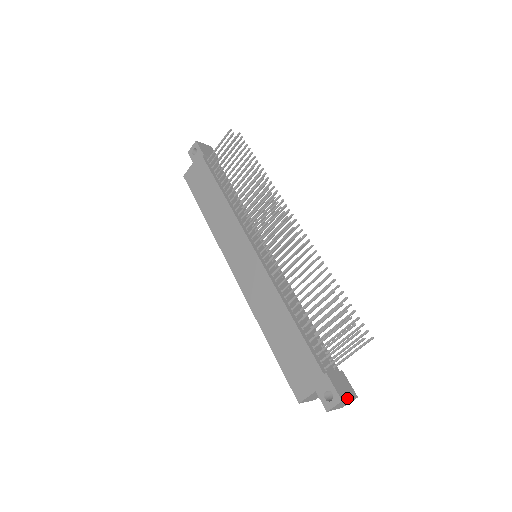
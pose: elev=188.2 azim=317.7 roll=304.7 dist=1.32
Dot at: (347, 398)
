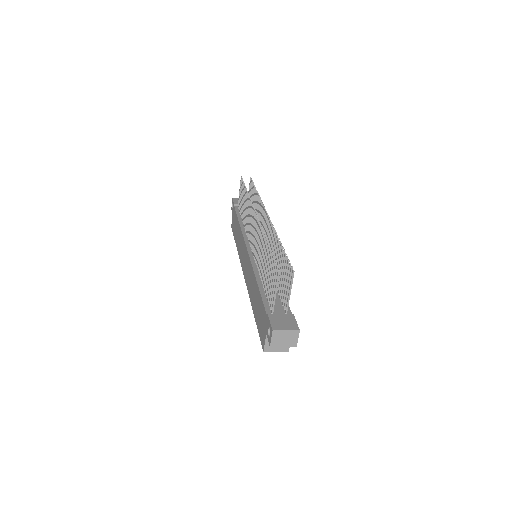
Dot at: (282, 329)
